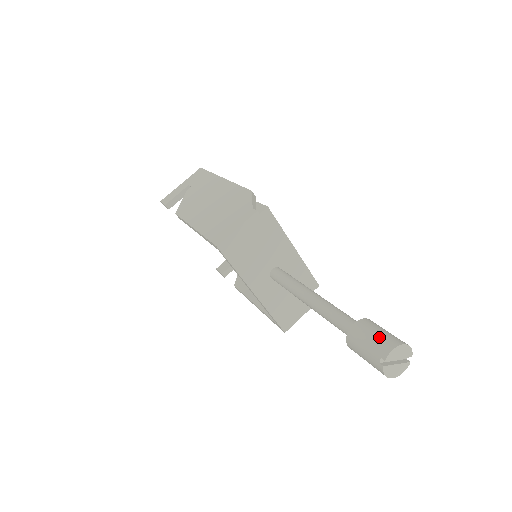
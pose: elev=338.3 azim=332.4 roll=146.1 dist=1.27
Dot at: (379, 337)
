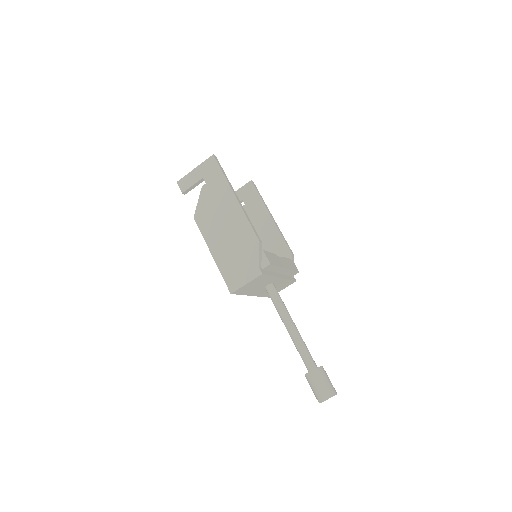
Dot at: (322, 388)
